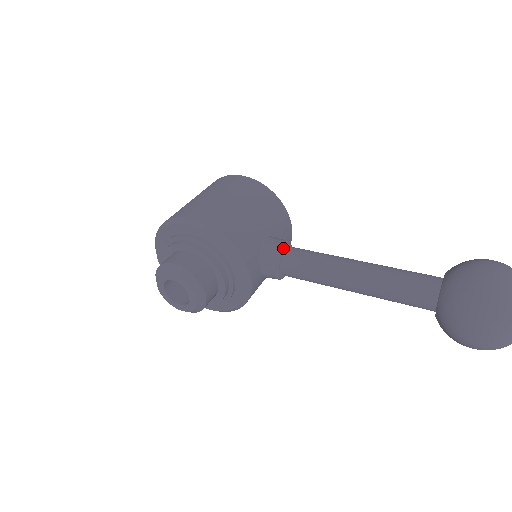
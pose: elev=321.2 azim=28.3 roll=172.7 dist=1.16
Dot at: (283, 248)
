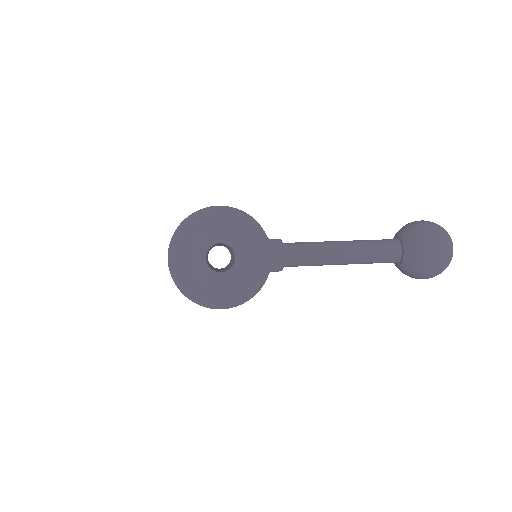
Dot at: occluded
